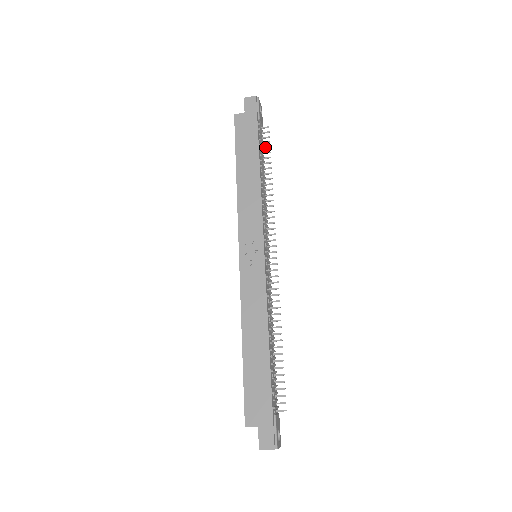
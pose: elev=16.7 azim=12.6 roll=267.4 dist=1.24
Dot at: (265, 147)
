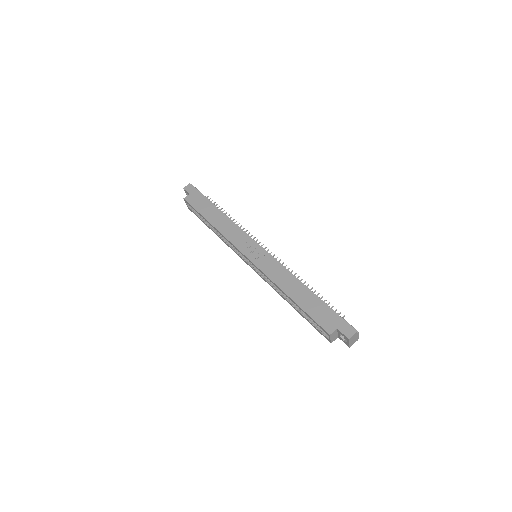
Dot at: occluded
